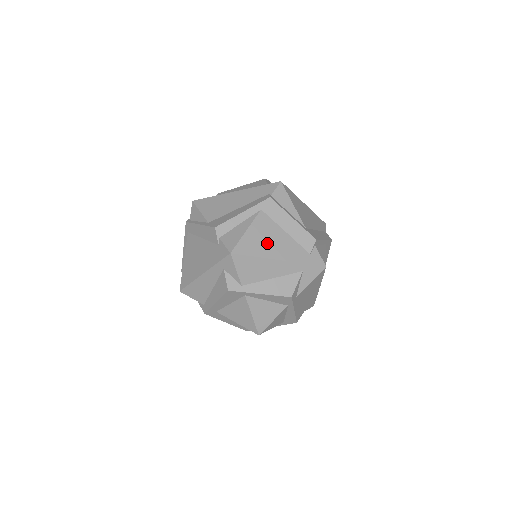
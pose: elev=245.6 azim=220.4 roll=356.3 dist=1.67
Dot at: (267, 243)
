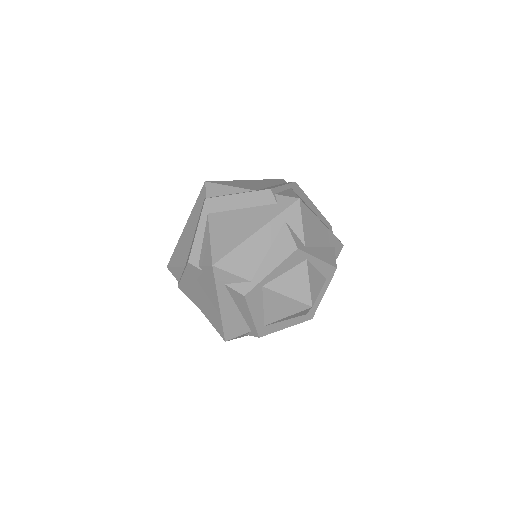
Dot at: (235, 230)
